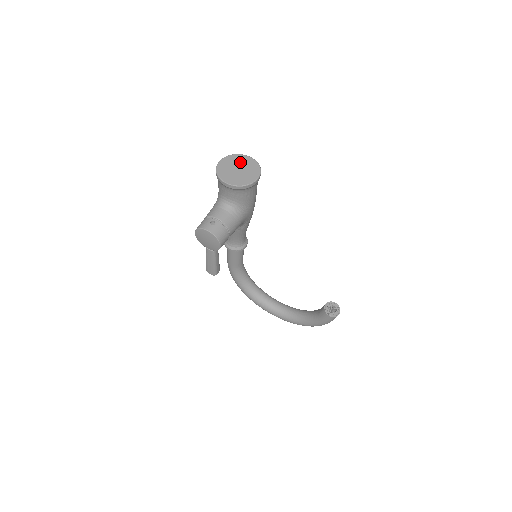
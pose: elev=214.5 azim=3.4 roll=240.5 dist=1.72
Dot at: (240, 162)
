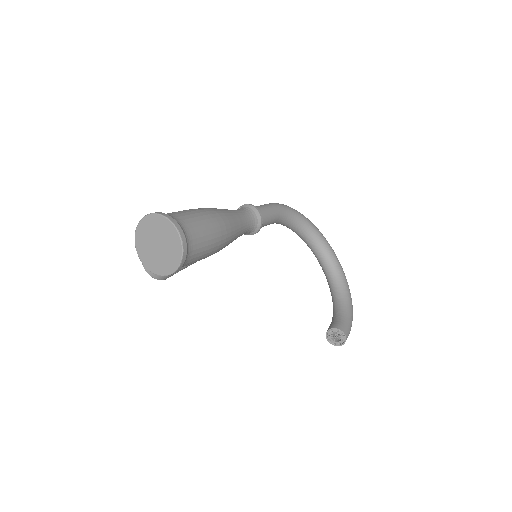
Dot at: (163, 234)
